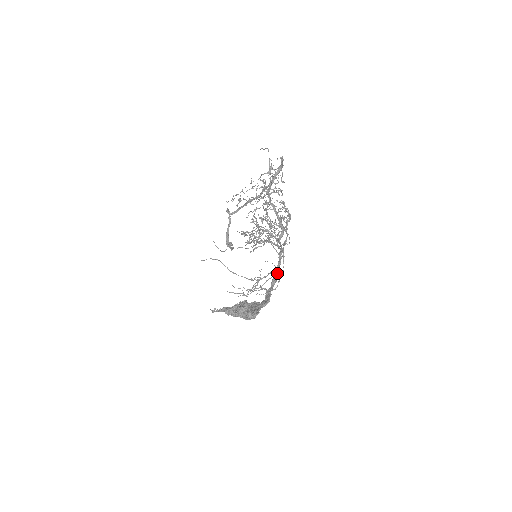
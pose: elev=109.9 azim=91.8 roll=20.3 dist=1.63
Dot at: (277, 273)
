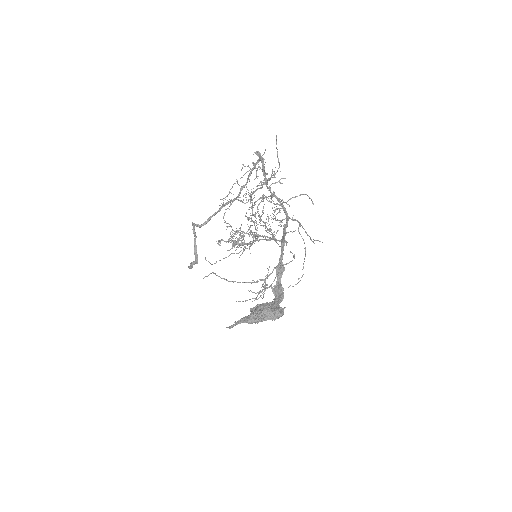
Dot at: (281, 266)
